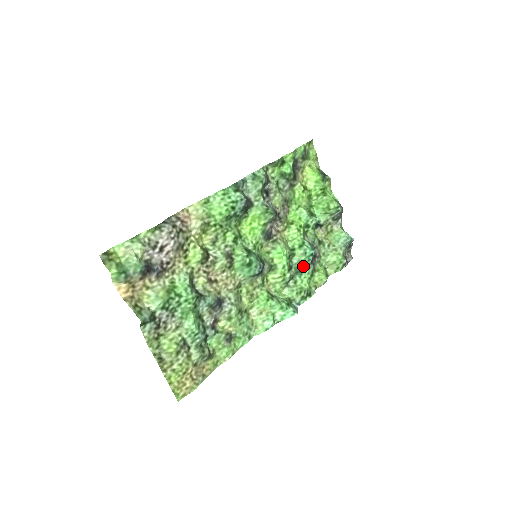
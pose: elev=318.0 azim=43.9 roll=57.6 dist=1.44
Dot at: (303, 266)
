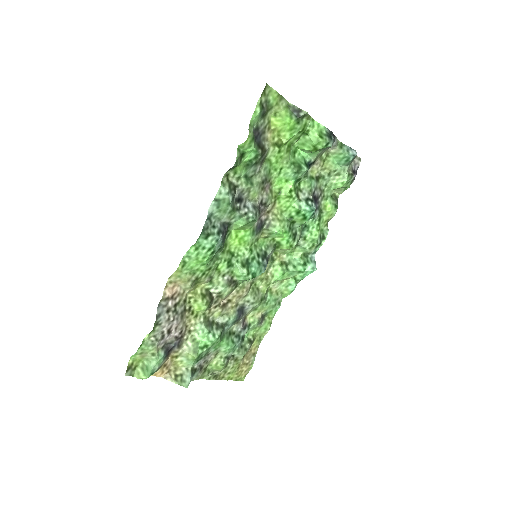
Dot at: occluded
